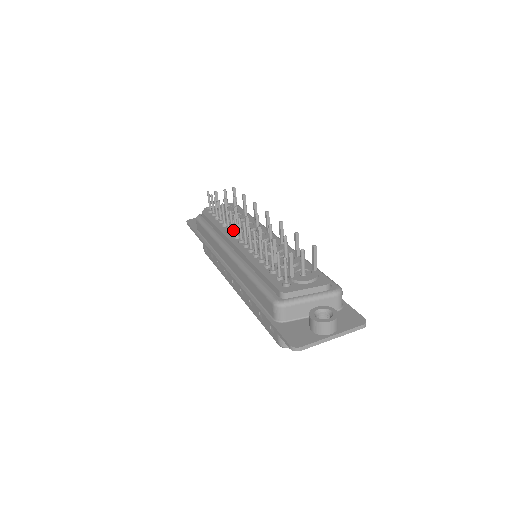
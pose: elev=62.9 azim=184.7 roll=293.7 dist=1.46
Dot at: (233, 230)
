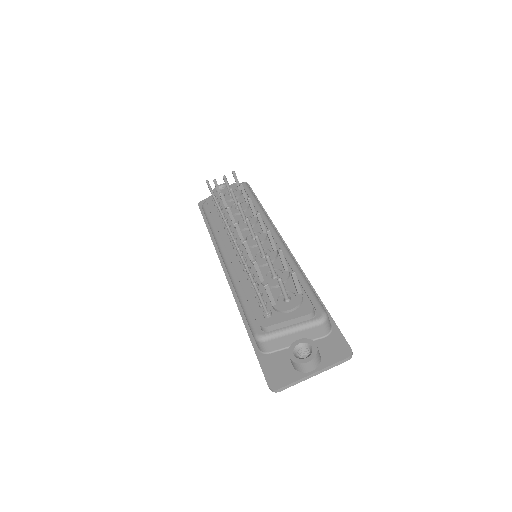
Dot at: occluded
